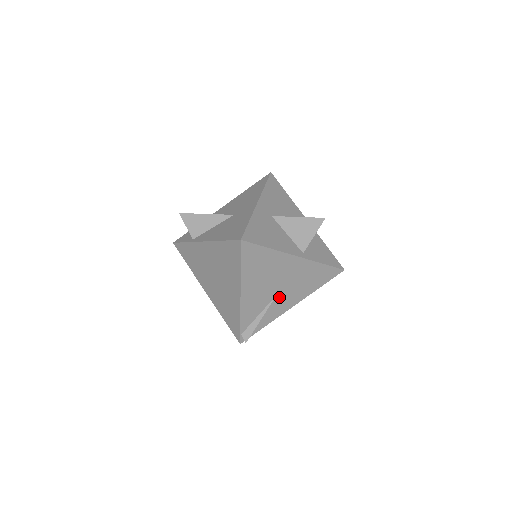
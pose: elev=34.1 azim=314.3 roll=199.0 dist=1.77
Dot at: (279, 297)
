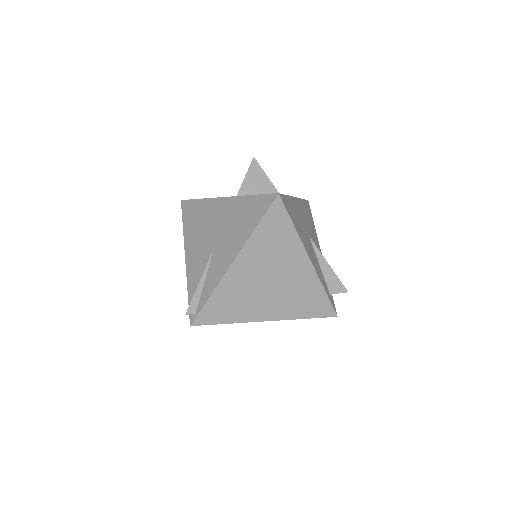
Dot at: (217, 251)
